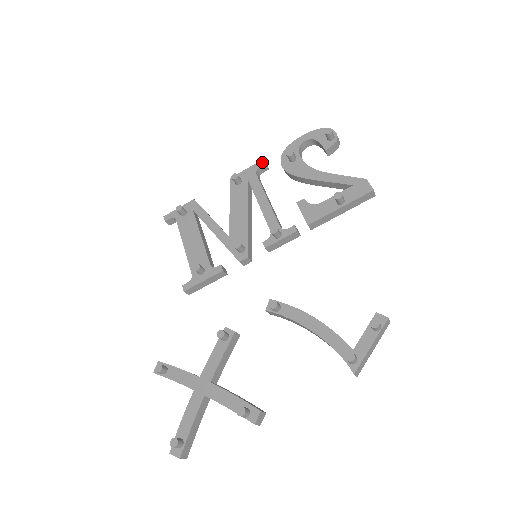
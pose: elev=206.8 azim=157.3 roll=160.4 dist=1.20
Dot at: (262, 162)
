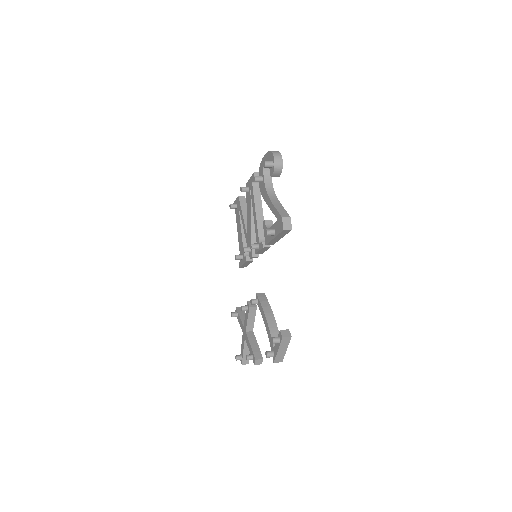
Dot at: (253, 175)
